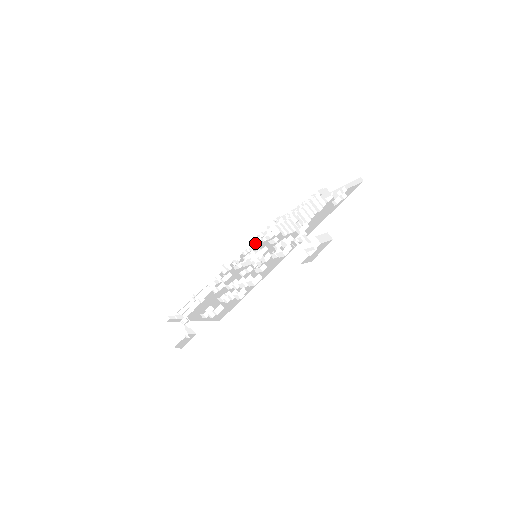
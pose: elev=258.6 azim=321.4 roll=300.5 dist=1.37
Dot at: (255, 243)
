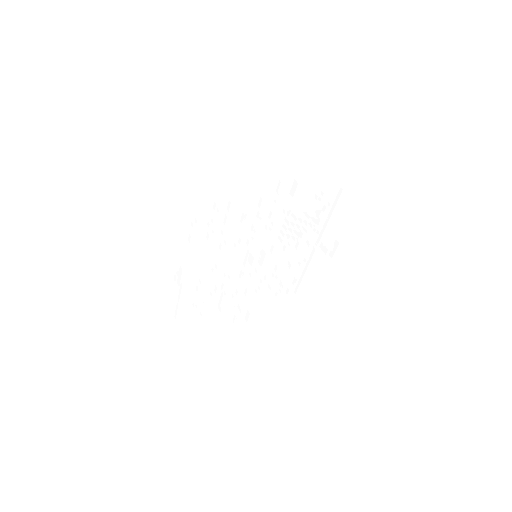
Dot at: (268, 286)
